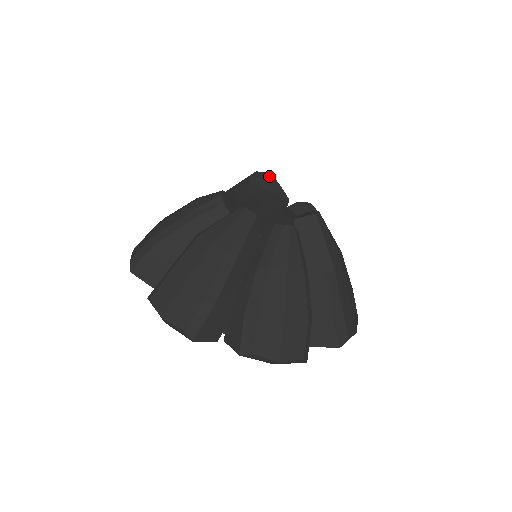
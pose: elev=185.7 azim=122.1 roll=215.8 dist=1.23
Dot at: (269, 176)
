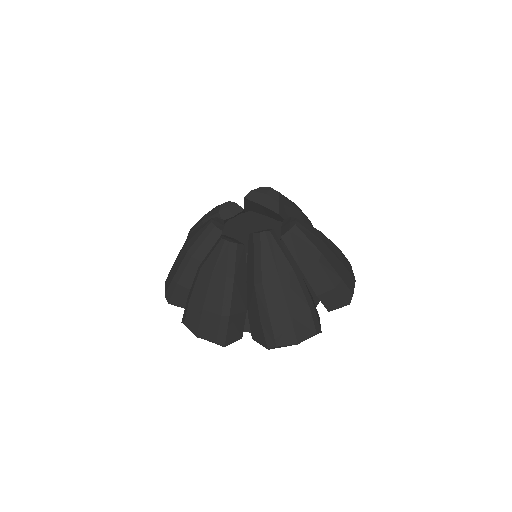
Dot at: (273, 191)
